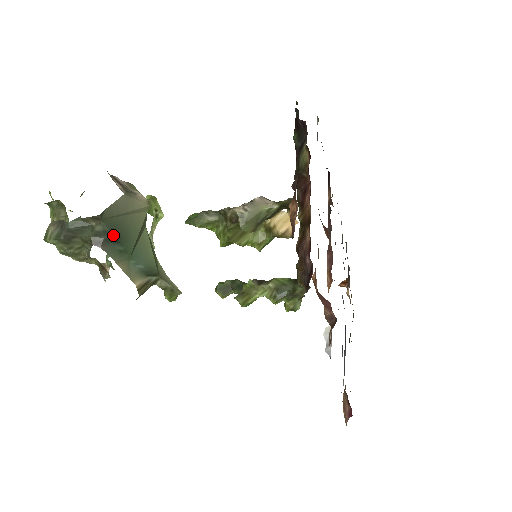
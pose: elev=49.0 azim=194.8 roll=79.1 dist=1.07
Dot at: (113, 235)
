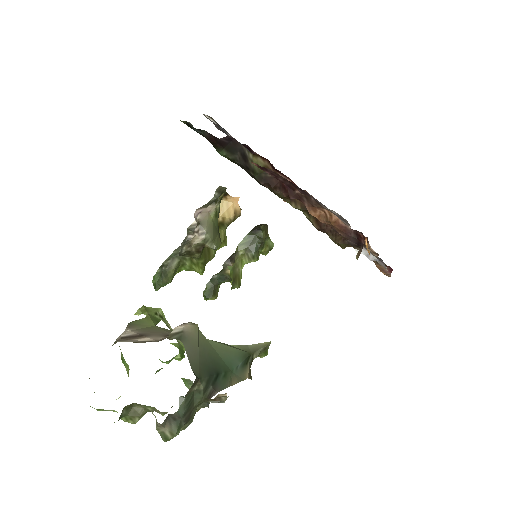
Dot at: (212, 375)
